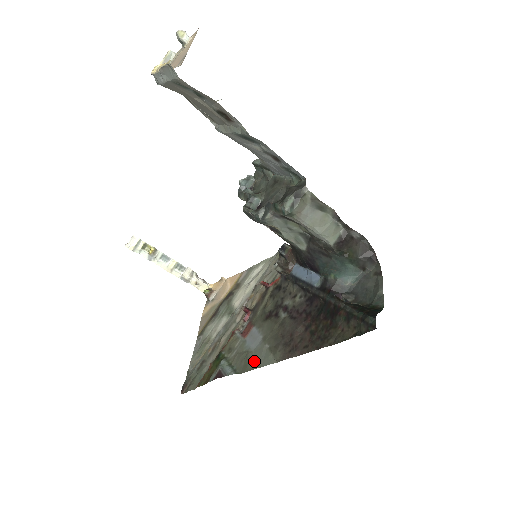
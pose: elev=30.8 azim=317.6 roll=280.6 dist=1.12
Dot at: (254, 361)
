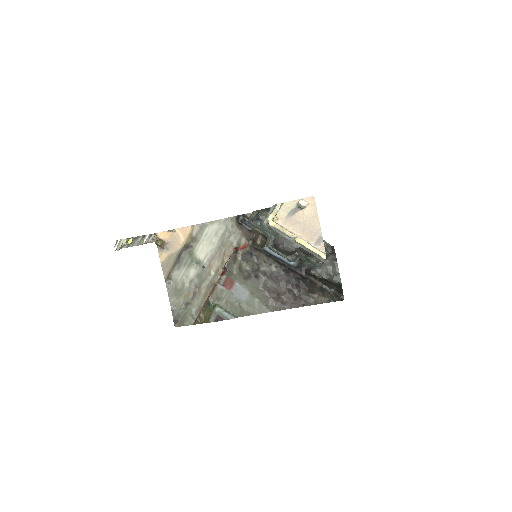
Dot at: (250, 310)
